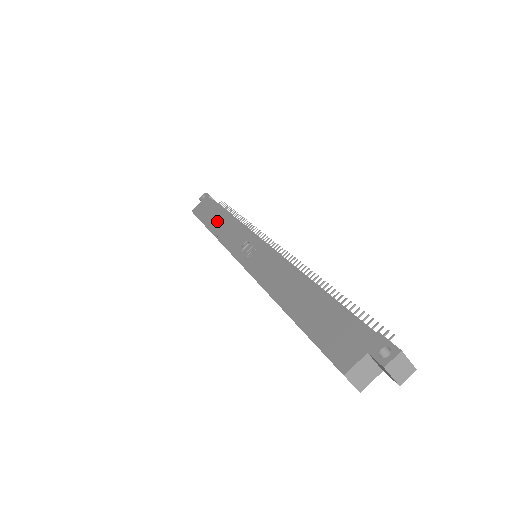
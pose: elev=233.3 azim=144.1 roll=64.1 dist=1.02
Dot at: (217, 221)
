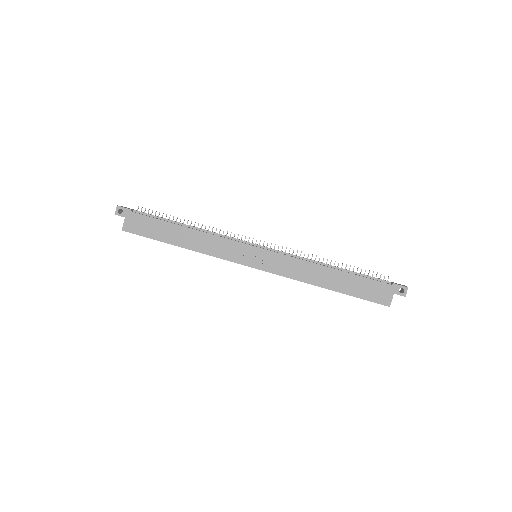
Dot at: (183, 238)
